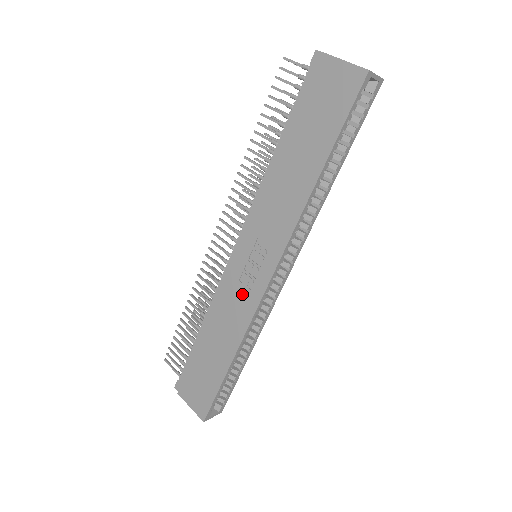
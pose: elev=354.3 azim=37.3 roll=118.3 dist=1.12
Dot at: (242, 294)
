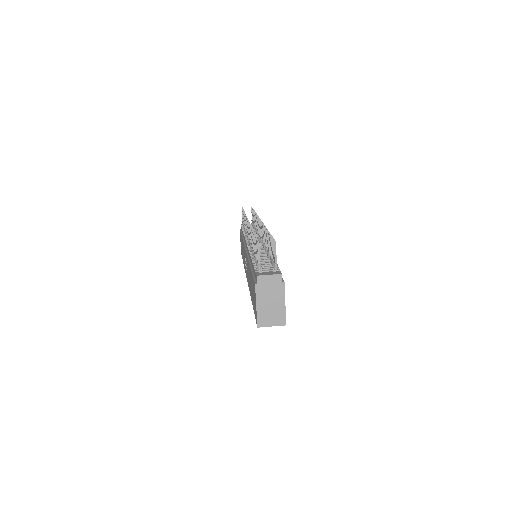
Dot at: occluded
